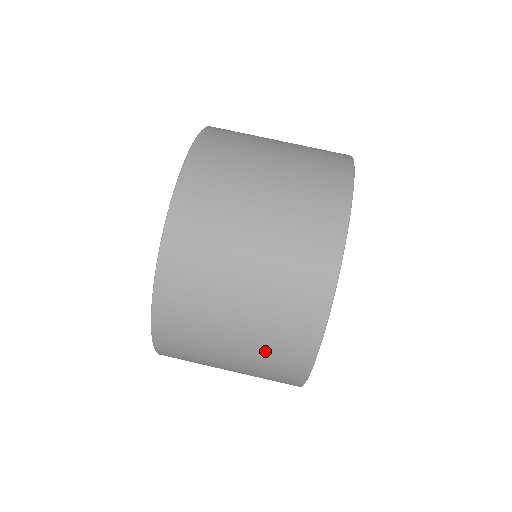
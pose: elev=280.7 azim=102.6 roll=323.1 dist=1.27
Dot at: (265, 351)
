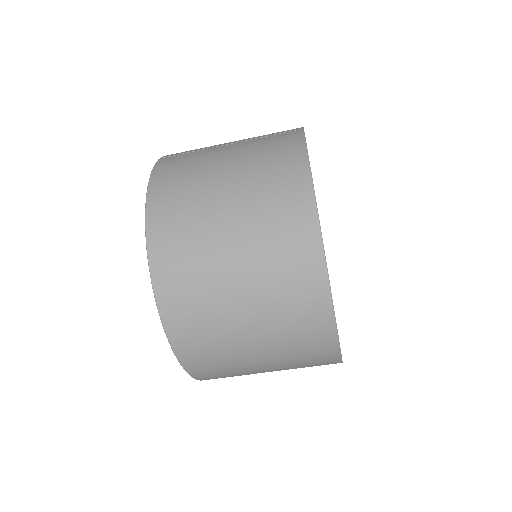
Dot at: occluded
